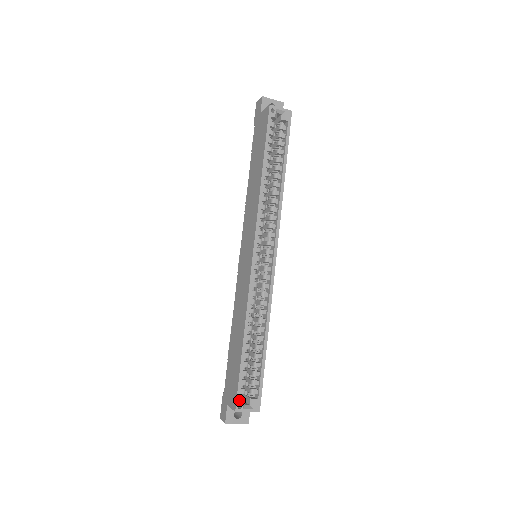
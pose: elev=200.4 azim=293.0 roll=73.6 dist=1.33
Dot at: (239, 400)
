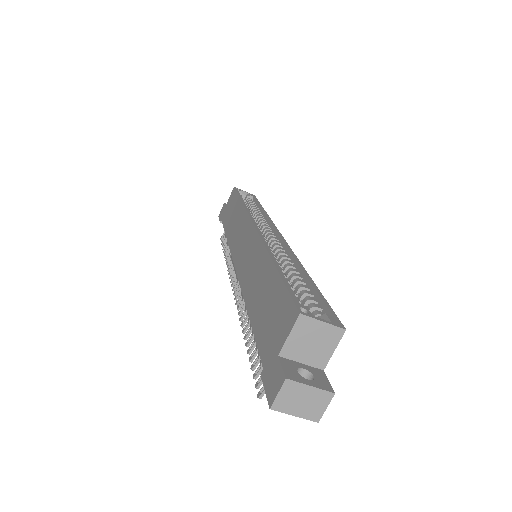
Dot at: (299, 305)
